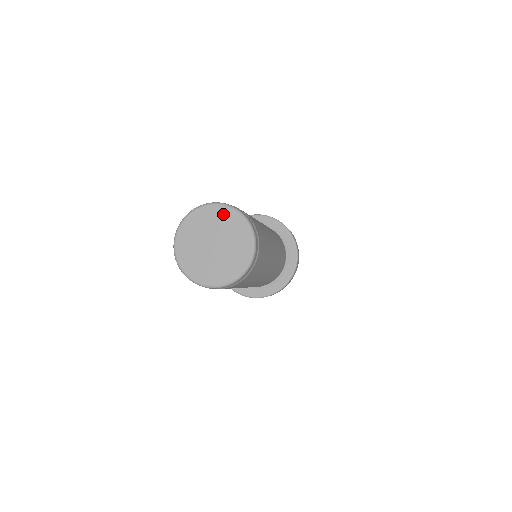
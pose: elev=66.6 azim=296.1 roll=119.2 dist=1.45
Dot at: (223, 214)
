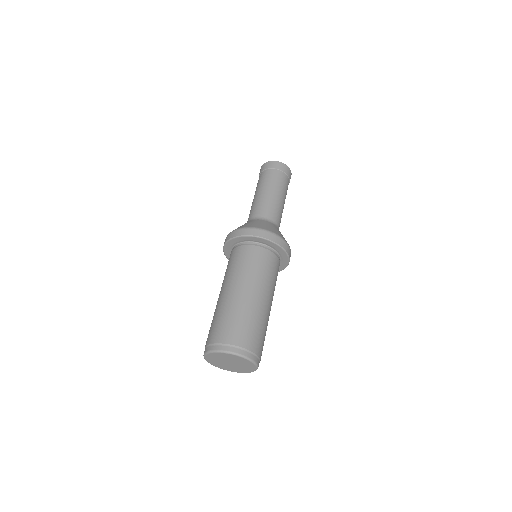
Dot at: (231, 356)
